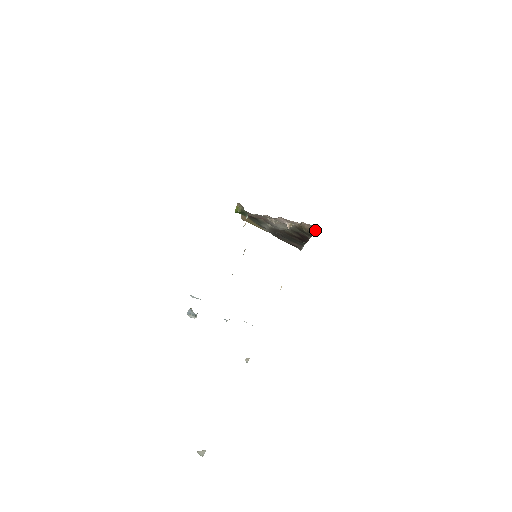
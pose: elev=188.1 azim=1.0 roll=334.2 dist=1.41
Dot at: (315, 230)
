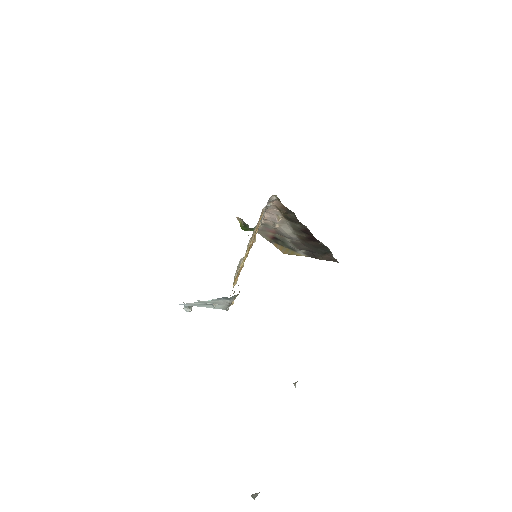
Dot at: (283, 205)
